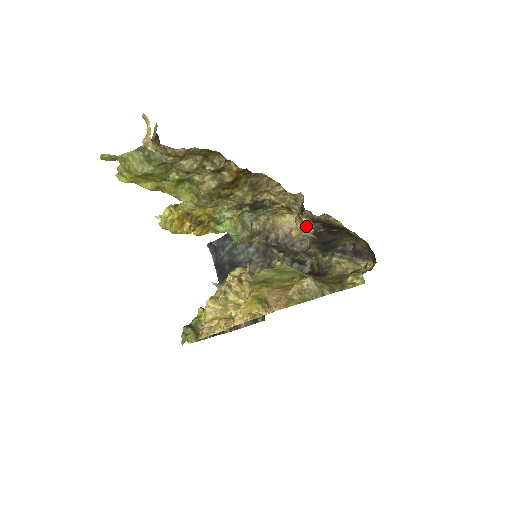
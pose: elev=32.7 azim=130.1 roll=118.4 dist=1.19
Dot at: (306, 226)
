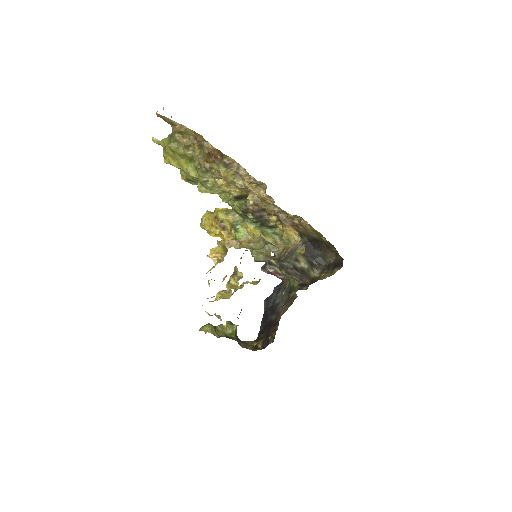
Dot at: (299, 243)
